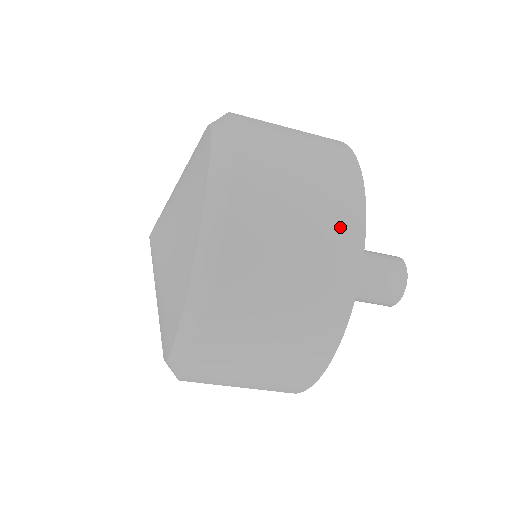
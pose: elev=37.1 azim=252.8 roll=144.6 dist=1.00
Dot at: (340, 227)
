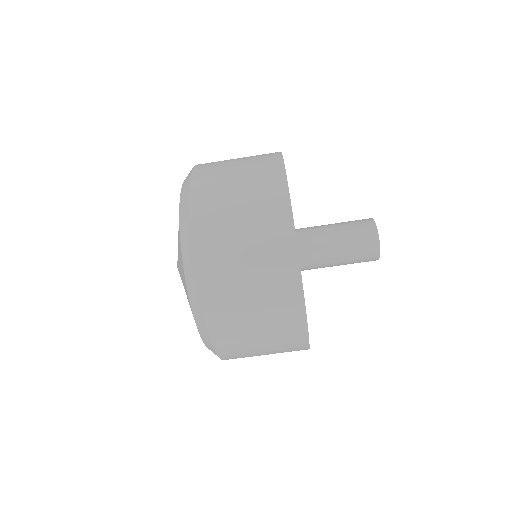
Dot at: (265, 160)
